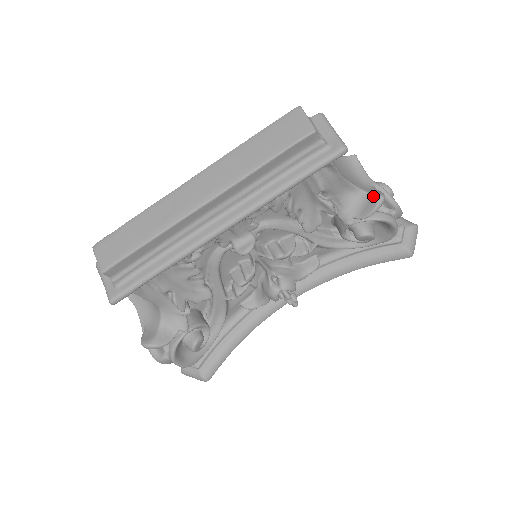
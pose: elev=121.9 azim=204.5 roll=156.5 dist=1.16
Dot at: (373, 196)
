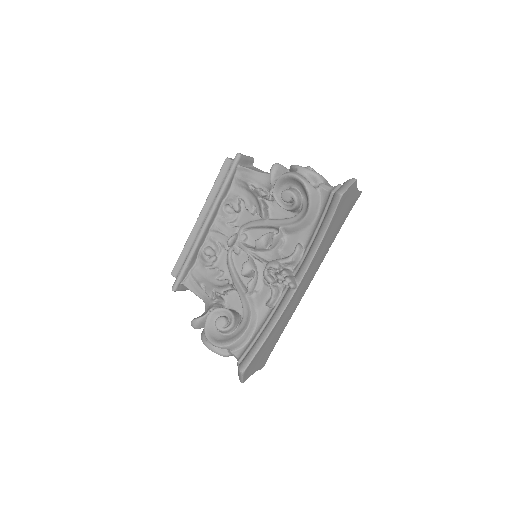
Dot at: occluded
